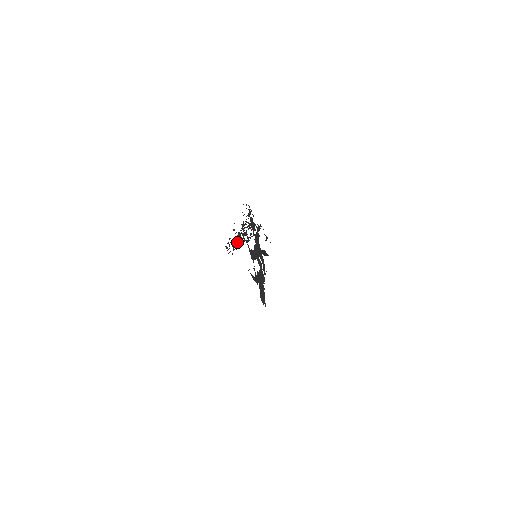
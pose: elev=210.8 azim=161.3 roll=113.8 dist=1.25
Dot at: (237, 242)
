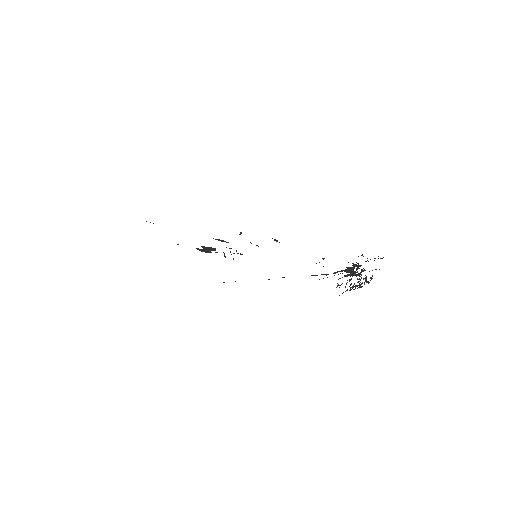
Dot at: occluded
